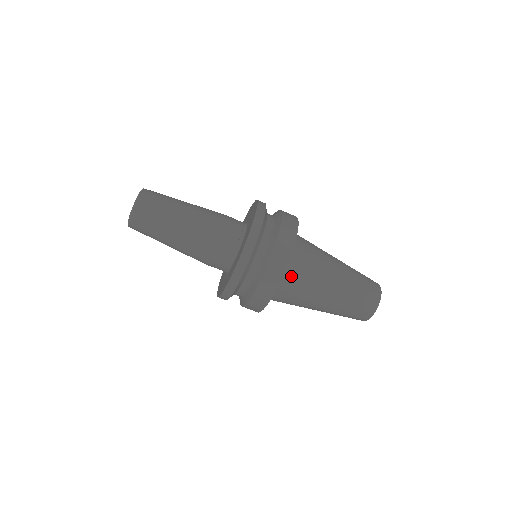
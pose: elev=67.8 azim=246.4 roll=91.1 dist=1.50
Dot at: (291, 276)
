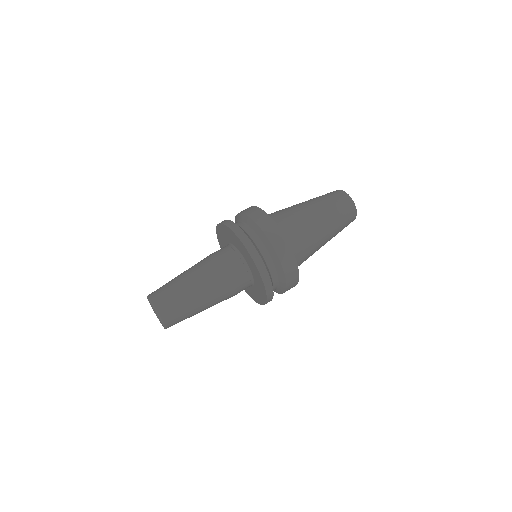
Dot at: (284, 229)
